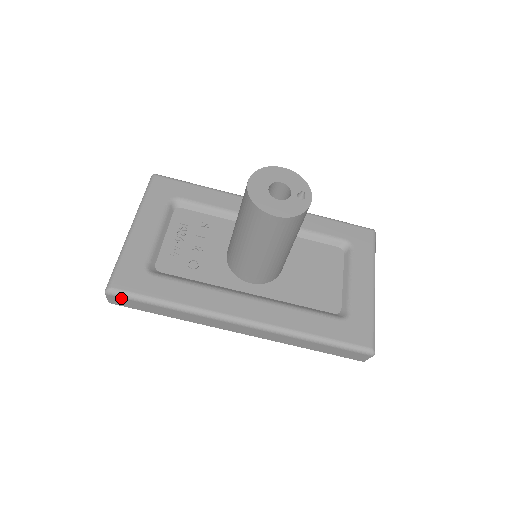
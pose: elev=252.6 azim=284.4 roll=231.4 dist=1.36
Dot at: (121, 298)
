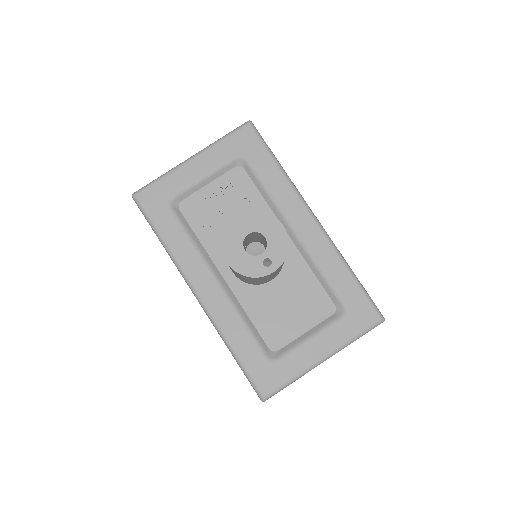
Dot at: (139, 207)
